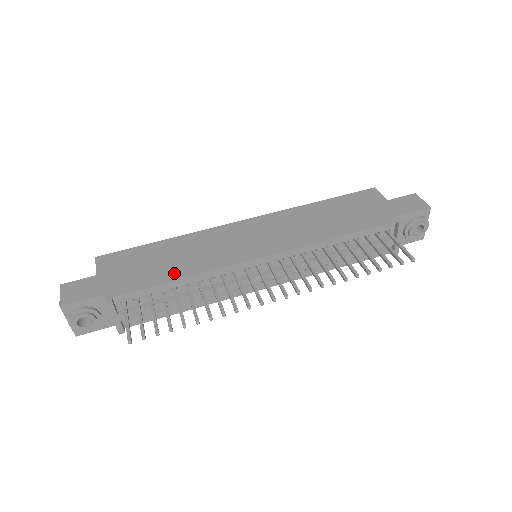
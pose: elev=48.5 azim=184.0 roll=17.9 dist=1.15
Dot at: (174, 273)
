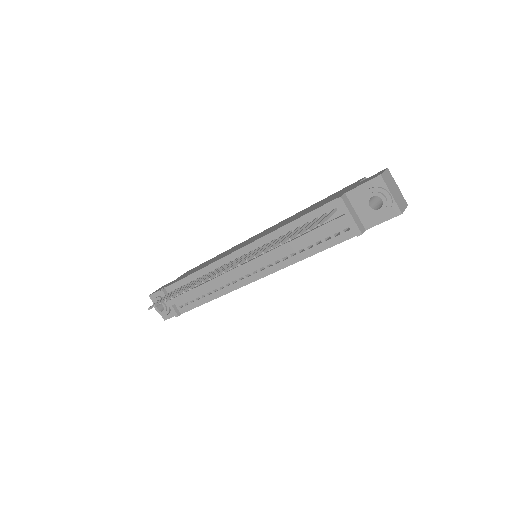
Dot at: (196, 270)
